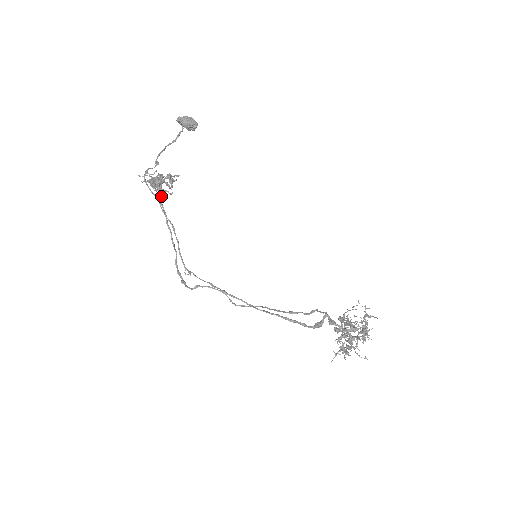
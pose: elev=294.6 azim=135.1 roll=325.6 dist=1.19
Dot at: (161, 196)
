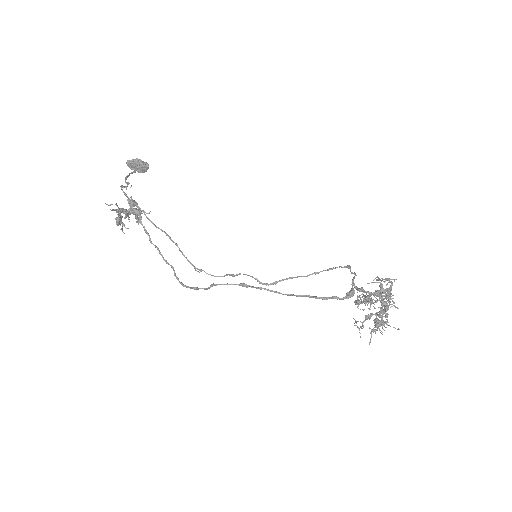
Dot at: (139, 215)
